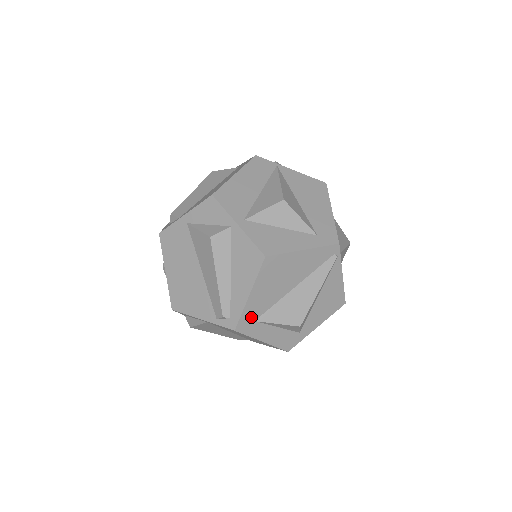
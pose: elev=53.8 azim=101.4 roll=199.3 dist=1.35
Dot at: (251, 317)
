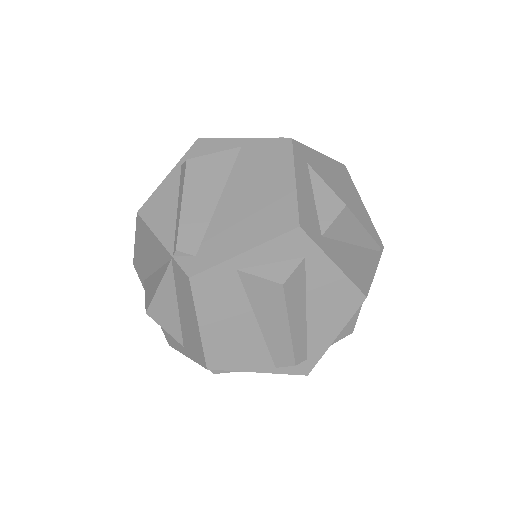
Dot at: (308, 158)
